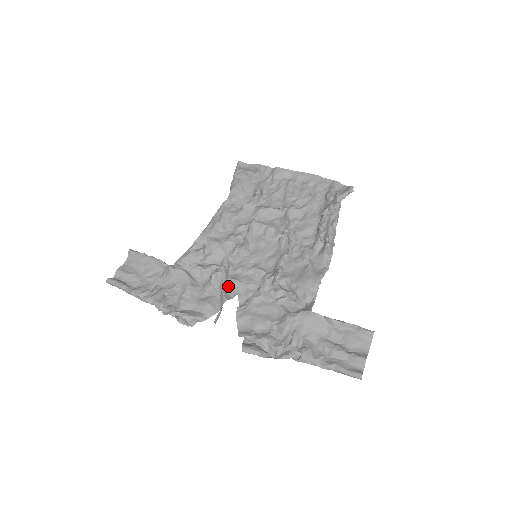
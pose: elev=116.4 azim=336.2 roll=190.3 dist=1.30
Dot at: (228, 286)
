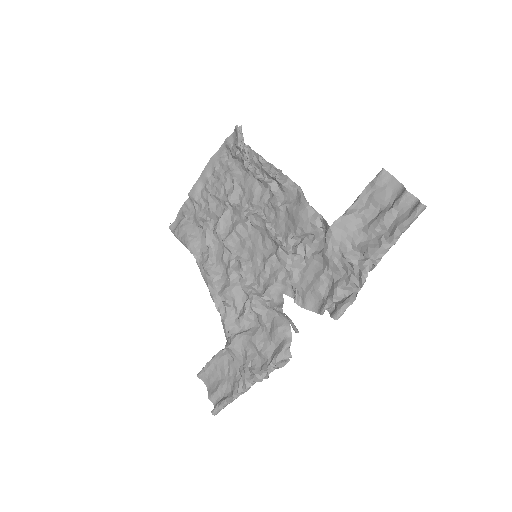
Dot at: (270, 299)
